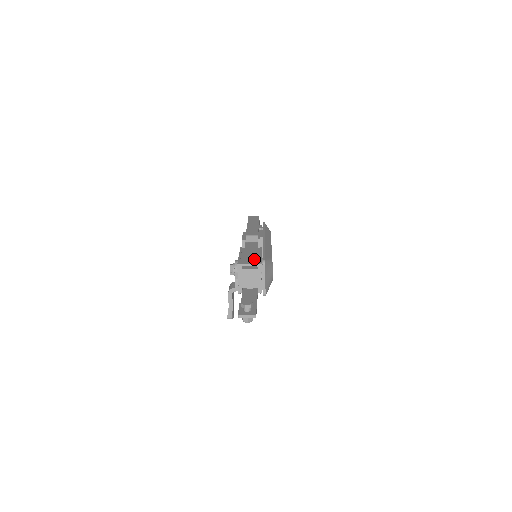
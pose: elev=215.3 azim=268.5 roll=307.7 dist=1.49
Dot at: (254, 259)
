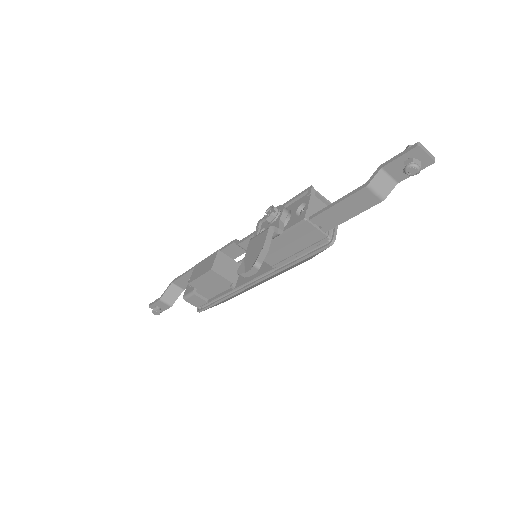
Dot at: occluded
